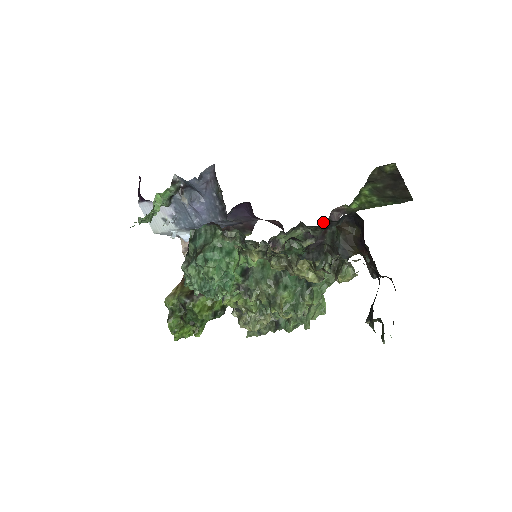
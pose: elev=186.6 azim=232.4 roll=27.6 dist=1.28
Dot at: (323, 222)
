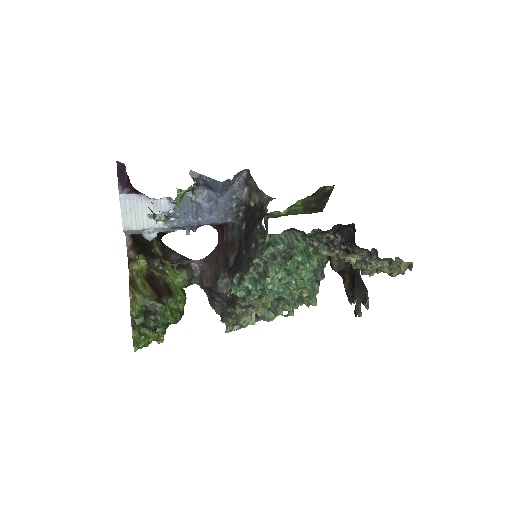
Dot at: occluded
